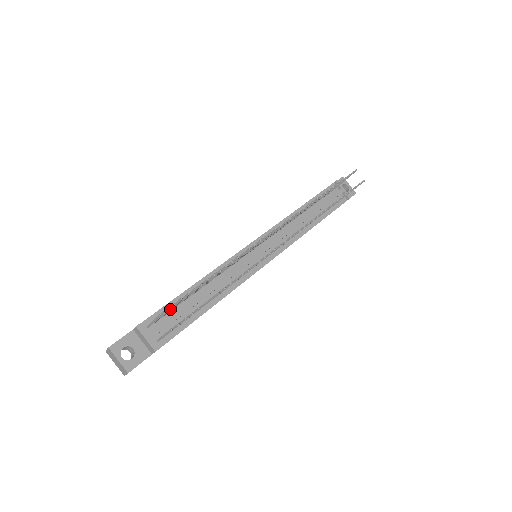
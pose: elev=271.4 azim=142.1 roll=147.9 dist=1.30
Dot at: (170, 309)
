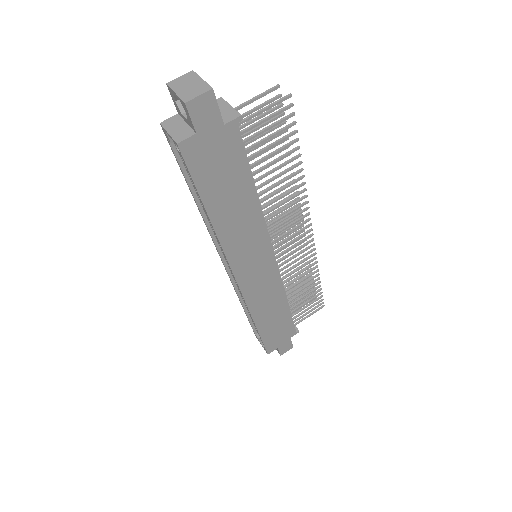
Dot at: (267, 112)
